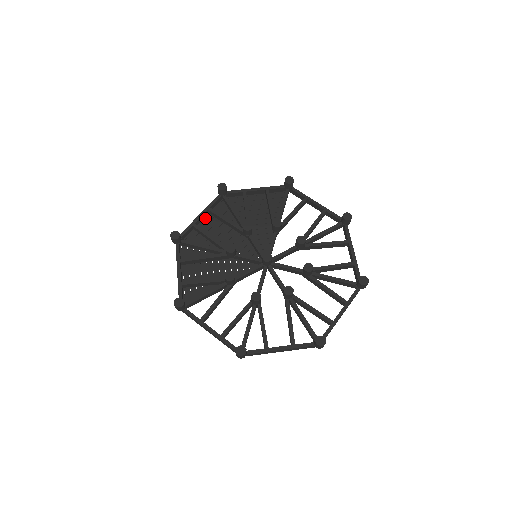
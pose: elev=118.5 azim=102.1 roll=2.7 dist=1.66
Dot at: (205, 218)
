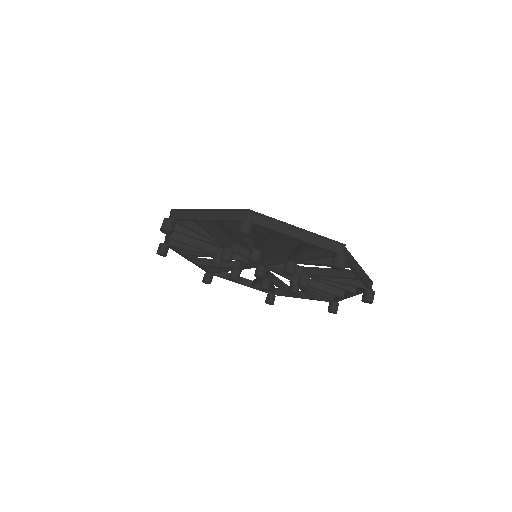
Dot at: occluded
